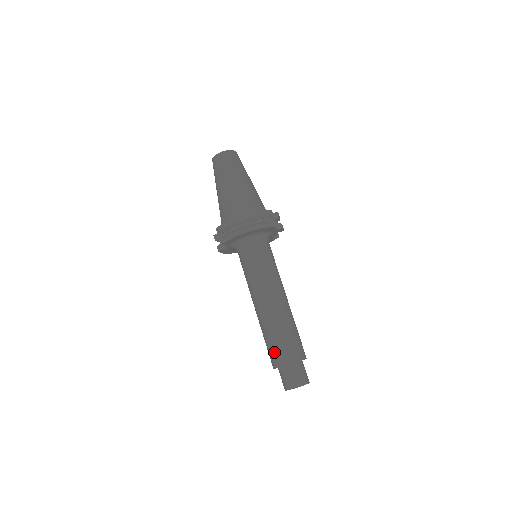
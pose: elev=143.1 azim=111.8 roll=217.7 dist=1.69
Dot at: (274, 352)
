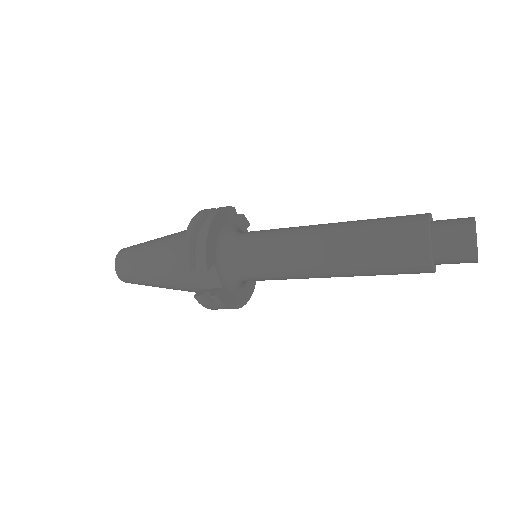
Dot at: (400, 242)
